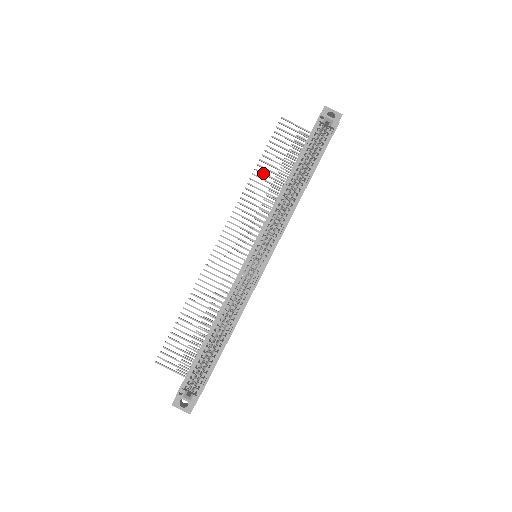
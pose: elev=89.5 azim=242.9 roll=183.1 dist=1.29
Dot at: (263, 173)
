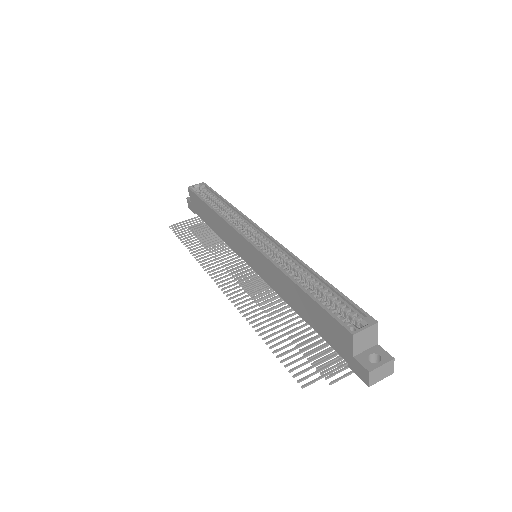
Dot at: (195, 245)
